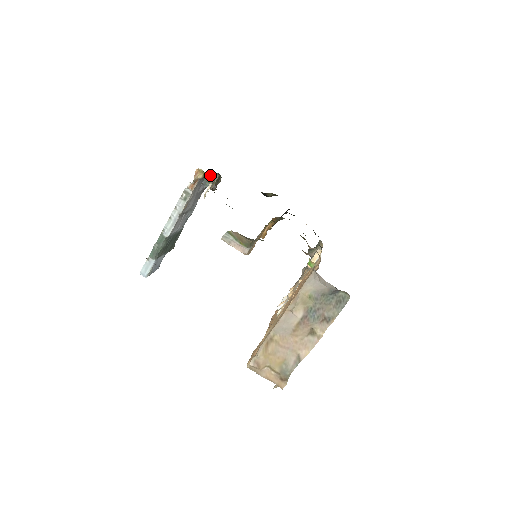
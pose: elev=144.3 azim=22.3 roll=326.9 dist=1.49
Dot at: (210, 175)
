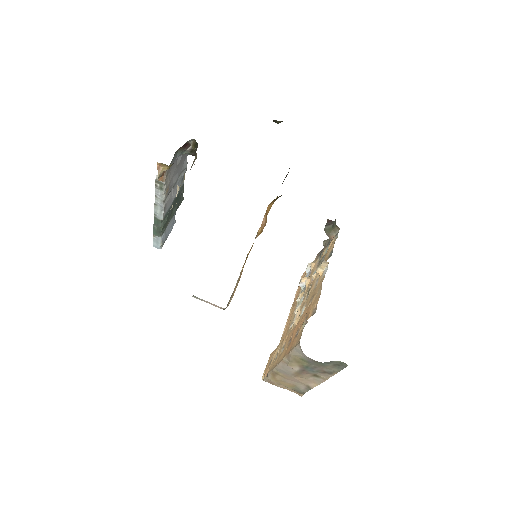
Dot at: occluded
